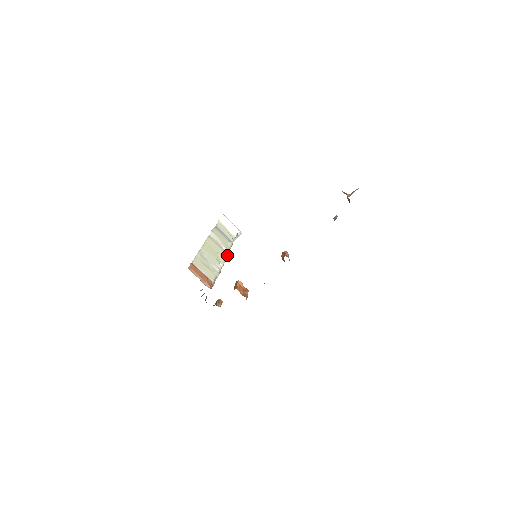
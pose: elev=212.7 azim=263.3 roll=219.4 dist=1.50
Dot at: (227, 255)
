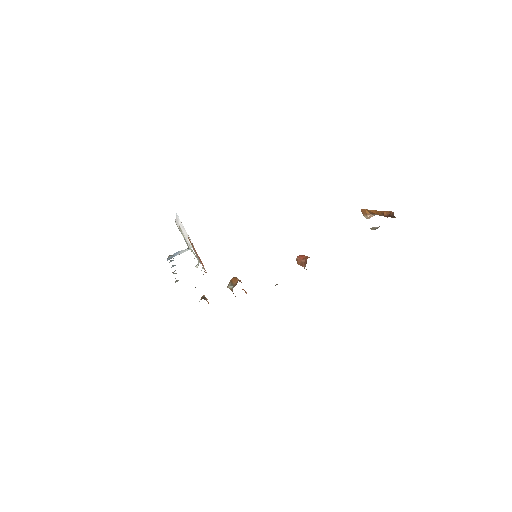
Dot at: occluded
